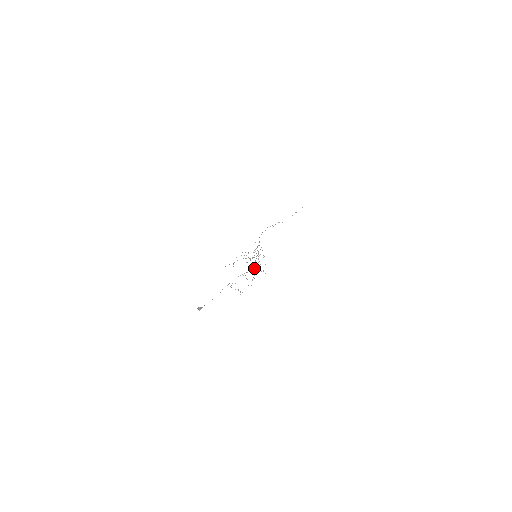
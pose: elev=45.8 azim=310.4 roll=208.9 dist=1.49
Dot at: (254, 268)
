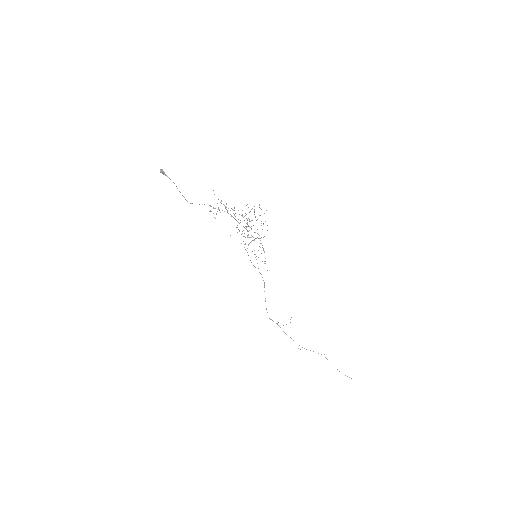
Dot at: (248, 231)
